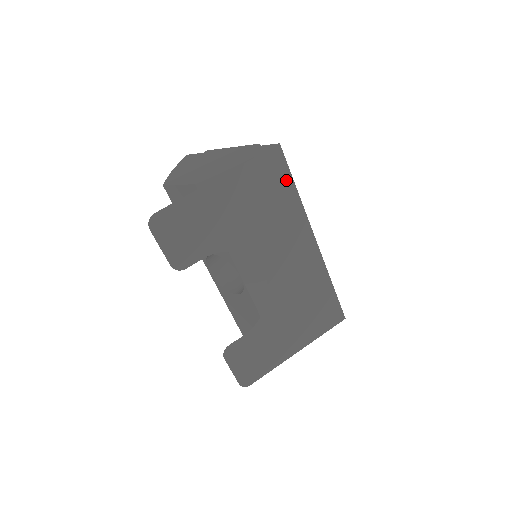
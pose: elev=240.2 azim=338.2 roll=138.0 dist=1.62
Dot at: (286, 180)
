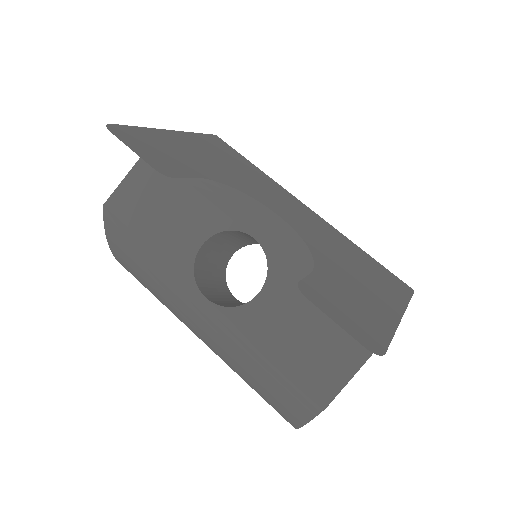
Dot at: (240, 157)
